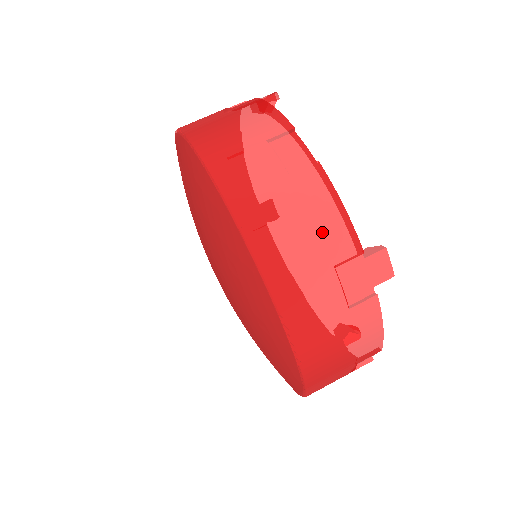
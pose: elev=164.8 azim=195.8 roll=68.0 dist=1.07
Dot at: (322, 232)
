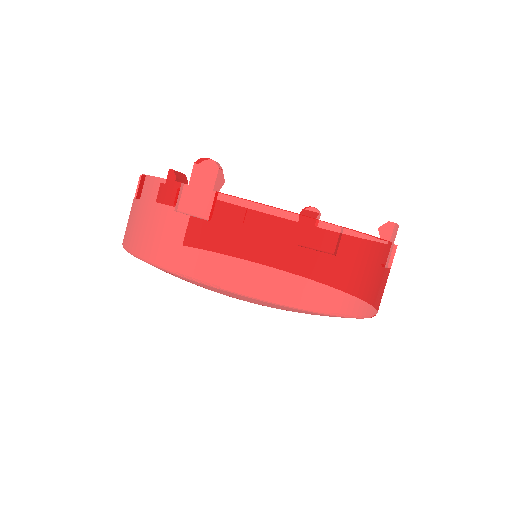
Dot at: (373, 263)
